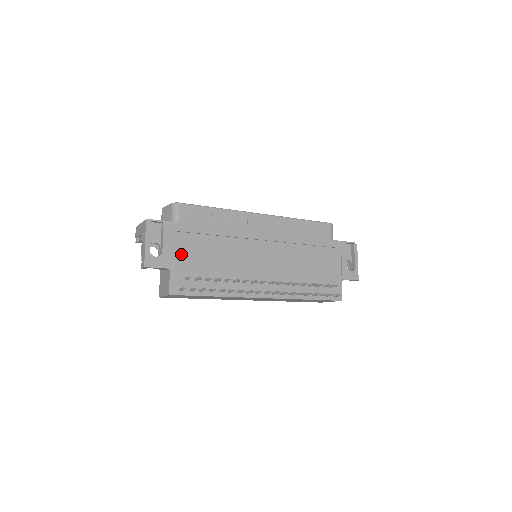
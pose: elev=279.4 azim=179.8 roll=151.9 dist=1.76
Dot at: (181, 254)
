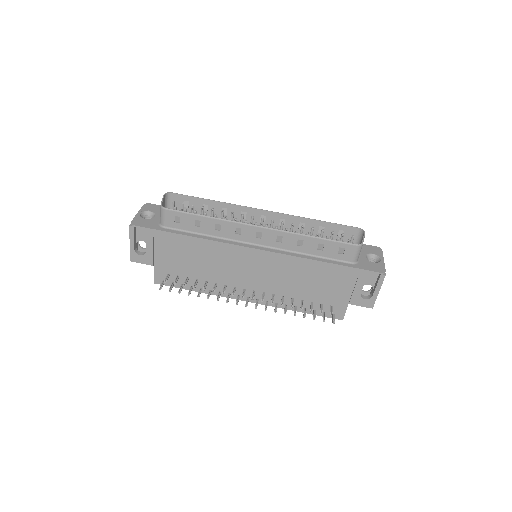
Dot at: (164, 255)
